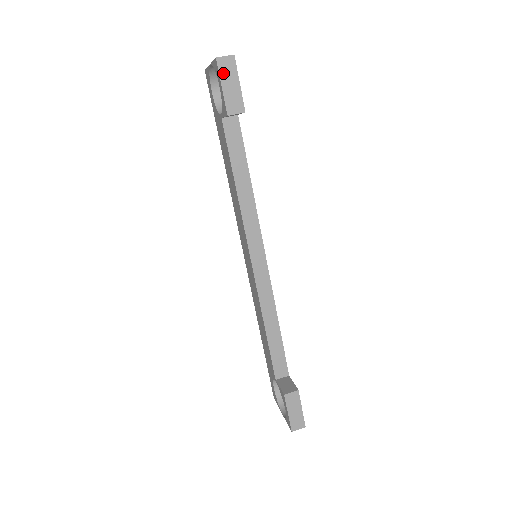
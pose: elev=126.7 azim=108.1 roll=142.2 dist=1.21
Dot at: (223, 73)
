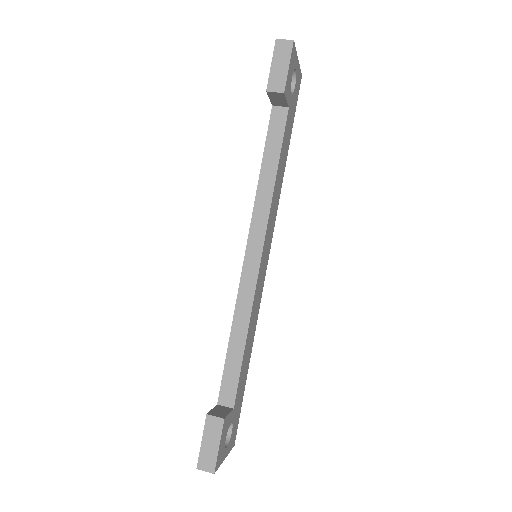
Dot at: (277, 53)
